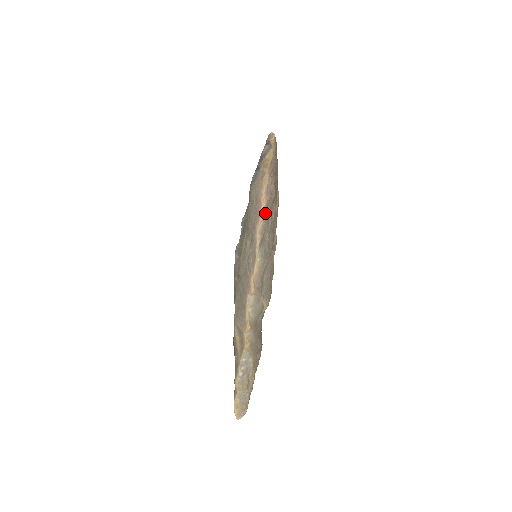
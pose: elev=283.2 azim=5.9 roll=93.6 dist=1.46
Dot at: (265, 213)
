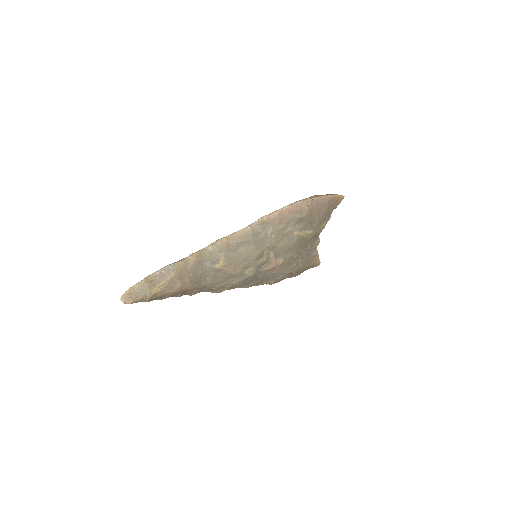
Dot at: (284, 213)
